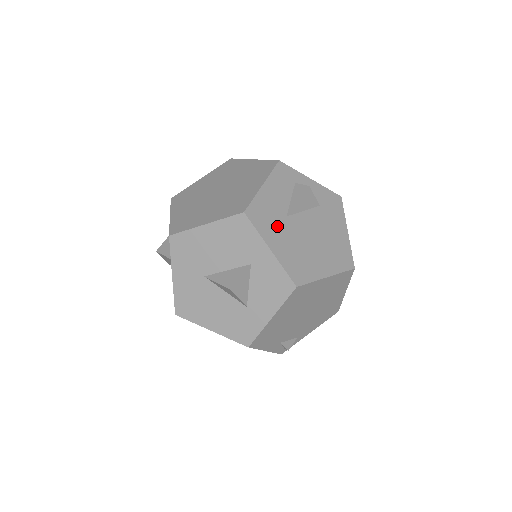
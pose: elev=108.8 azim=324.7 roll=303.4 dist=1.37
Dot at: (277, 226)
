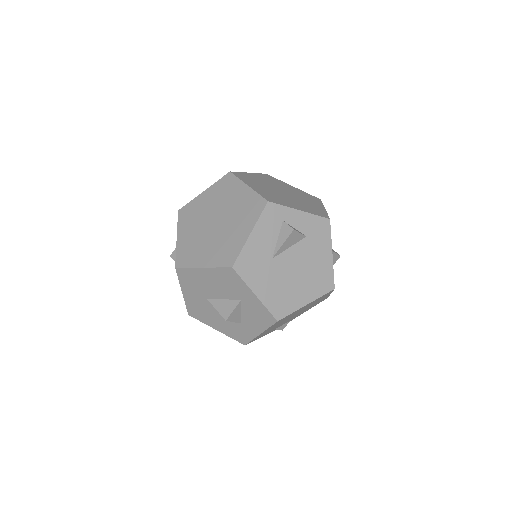
Dot at: (263, 271)
